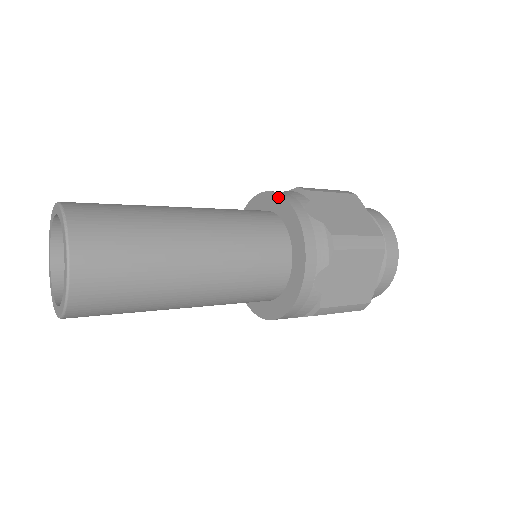
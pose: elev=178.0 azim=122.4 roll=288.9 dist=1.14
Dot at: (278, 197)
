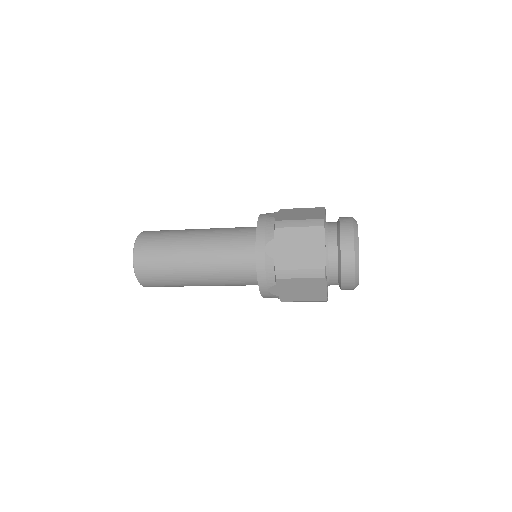
Dot at: (256, 231)
